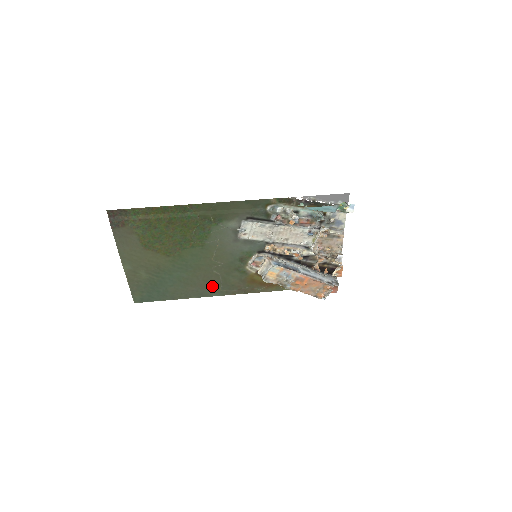
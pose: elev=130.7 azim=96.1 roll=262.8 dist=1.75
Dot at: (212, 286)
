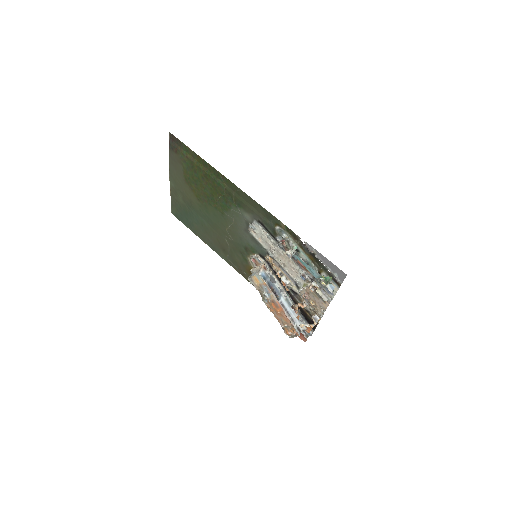
Dot at: (222, 249)
